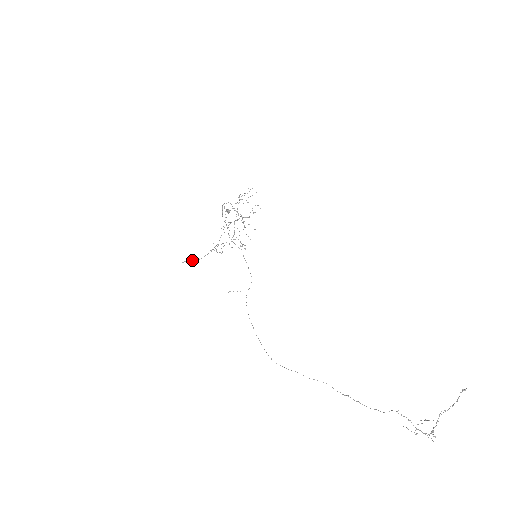
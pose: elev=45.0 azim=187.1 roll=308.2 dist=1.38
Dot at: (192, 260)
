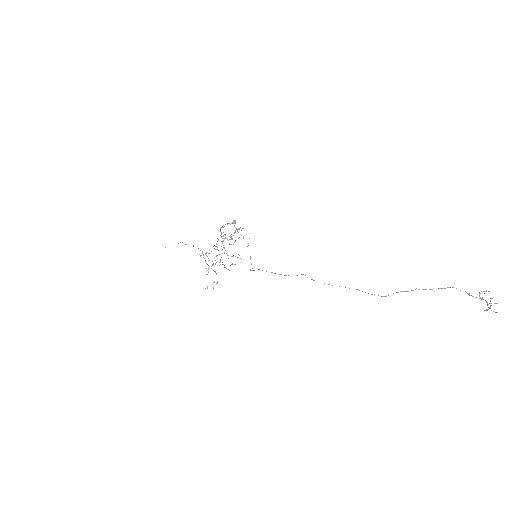
Dot at: (186, 244)
